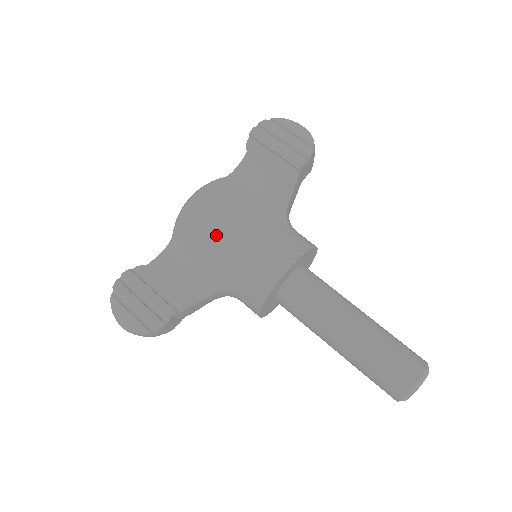
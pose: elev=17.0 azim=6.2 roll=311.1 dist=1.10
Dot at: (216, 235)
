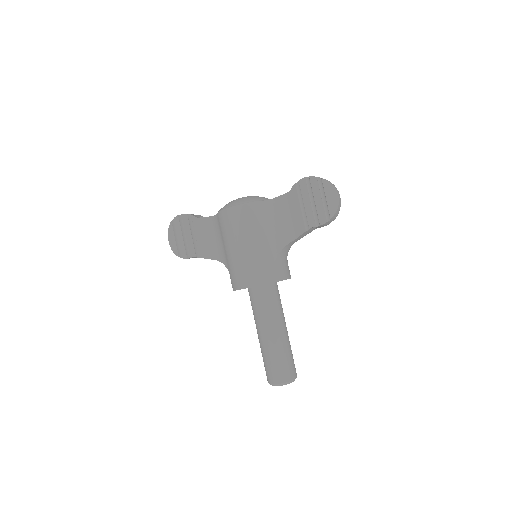
Dot at: (231, 238)
